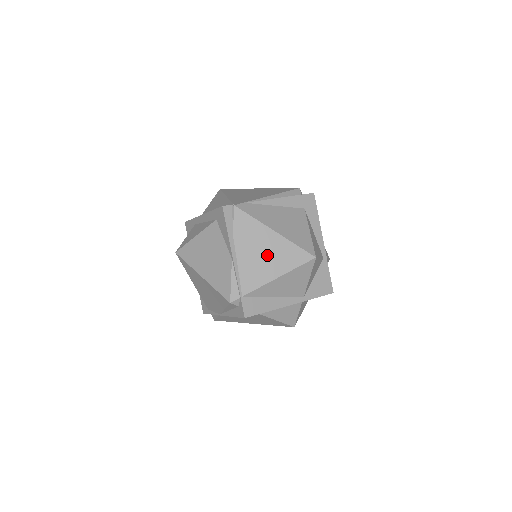
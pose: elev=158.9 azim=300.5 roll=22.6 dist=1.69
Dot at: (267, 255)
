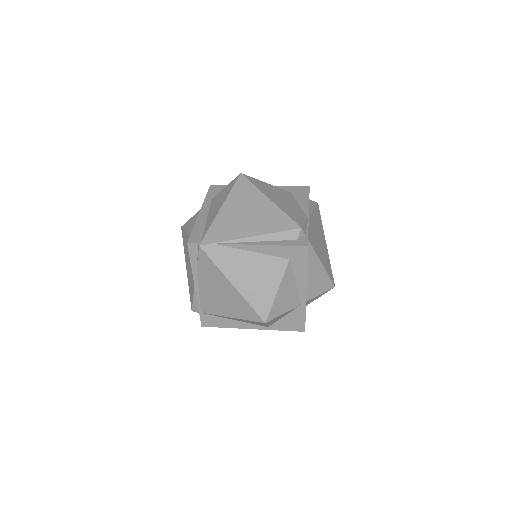
Dot at: (223, 297)
